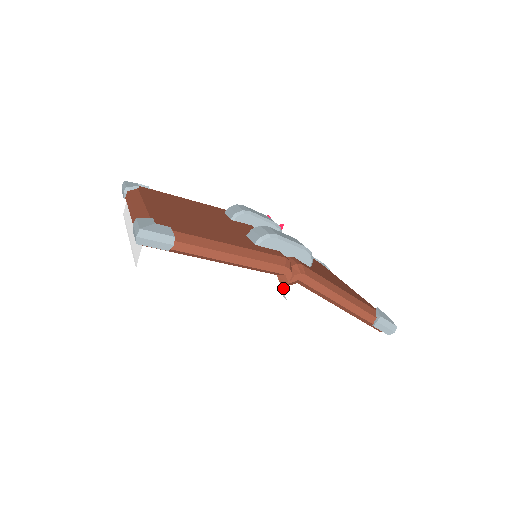
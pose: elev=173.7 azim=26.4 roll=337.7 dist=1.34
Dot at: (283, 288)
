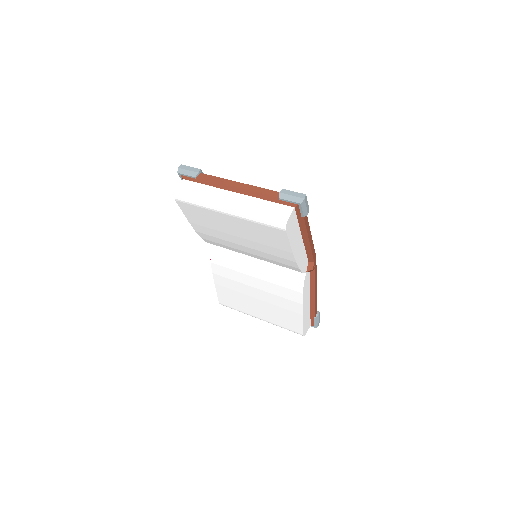
Dot at: (306, 273)
